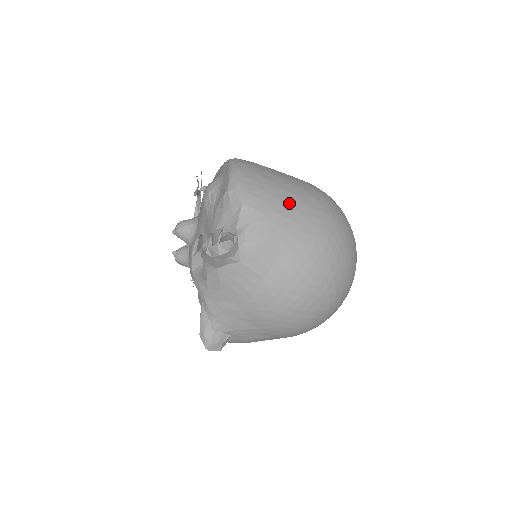
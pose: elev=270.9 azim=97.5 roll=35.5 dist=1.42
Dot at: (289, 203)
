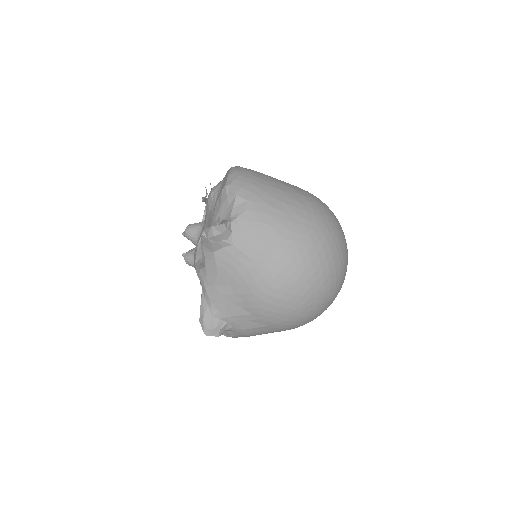
Dot at: (279, 197)
